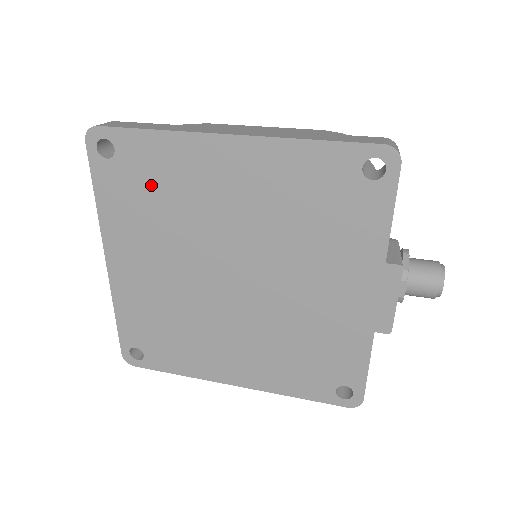
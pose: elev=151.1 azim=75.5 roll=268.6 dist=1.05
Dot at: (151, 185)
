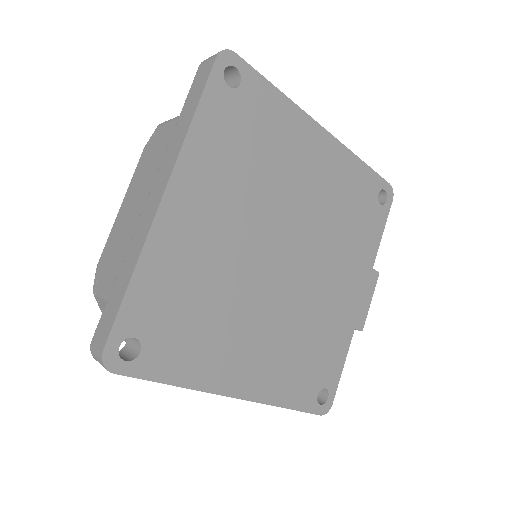
Dot at: (256, 135)
